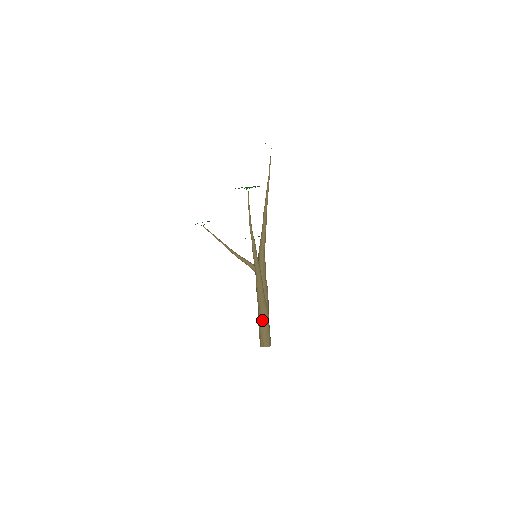
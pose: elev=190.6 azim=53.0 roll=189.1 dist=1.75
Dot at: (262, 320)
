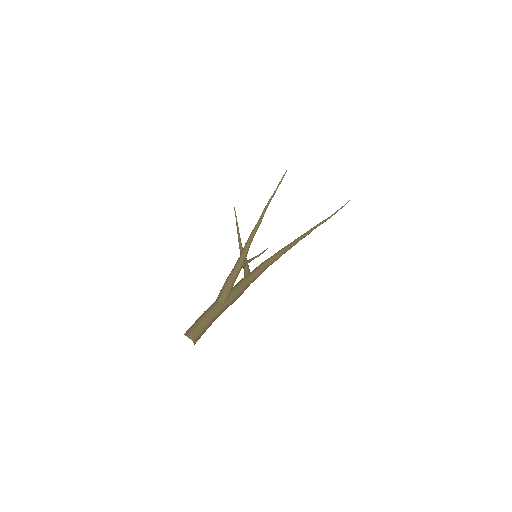
Dot at: (208, 310)
